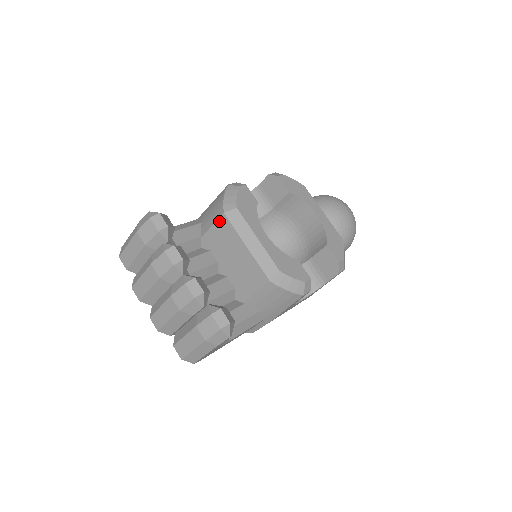
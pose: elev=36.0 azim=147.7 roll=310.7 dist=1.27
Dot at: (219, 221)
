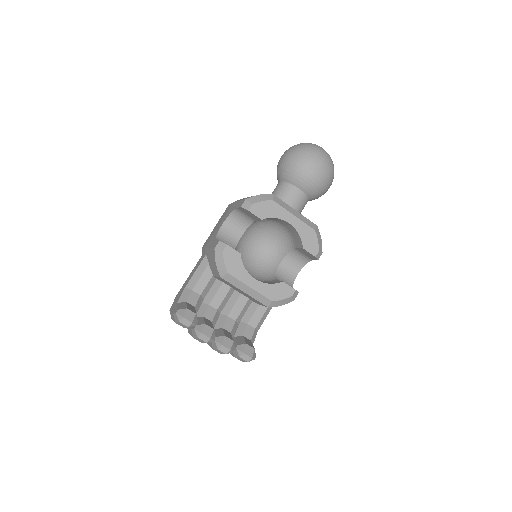
Dot at: (220, 278)
